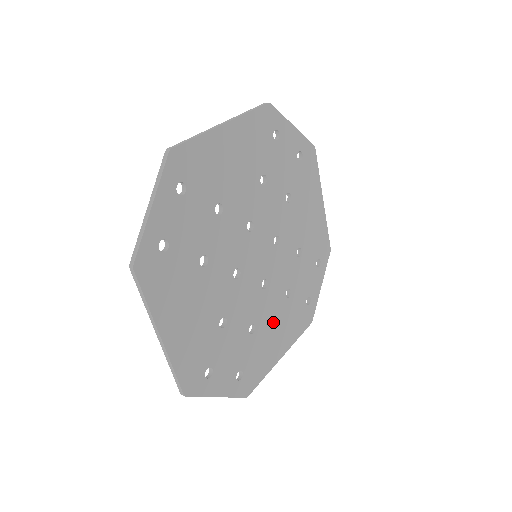
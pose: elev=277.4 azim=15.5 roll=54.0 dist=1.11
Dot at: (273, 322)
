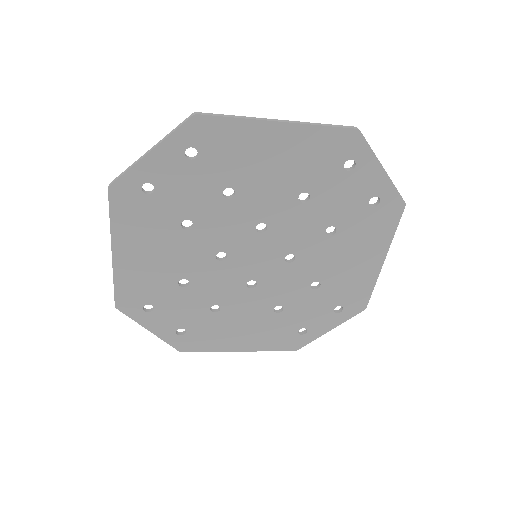
Dot at: (337, 260)
